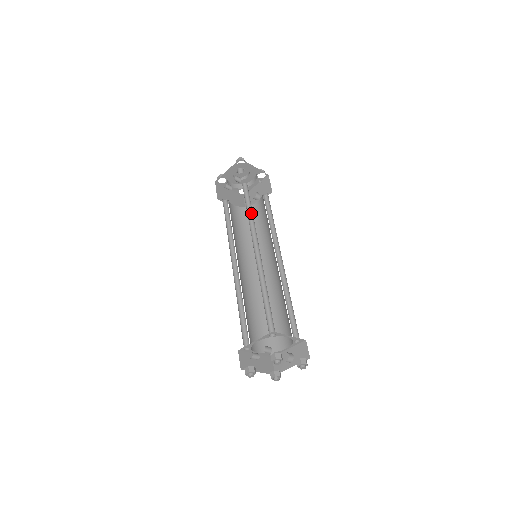
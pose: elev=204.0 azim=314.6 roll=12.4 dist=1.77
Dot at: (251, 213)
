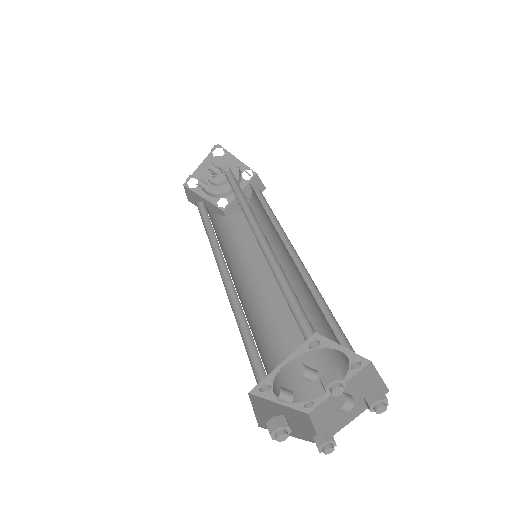
Dot at: (241, 197)
